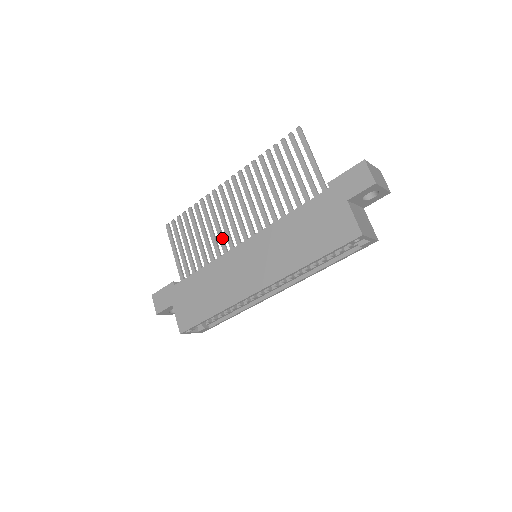
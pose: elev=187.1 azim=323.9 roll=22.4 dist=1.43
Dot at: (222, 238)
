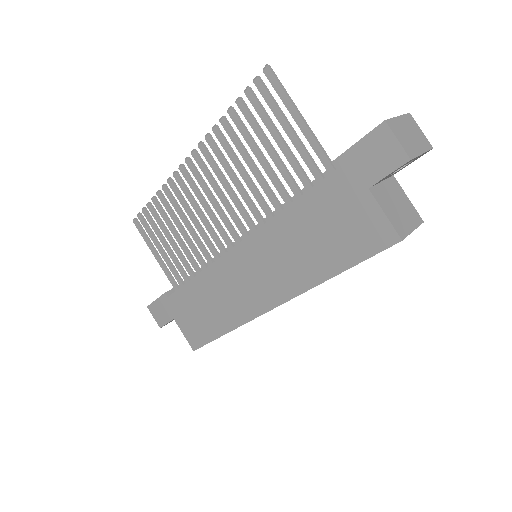
Dot at: (206, 237)
